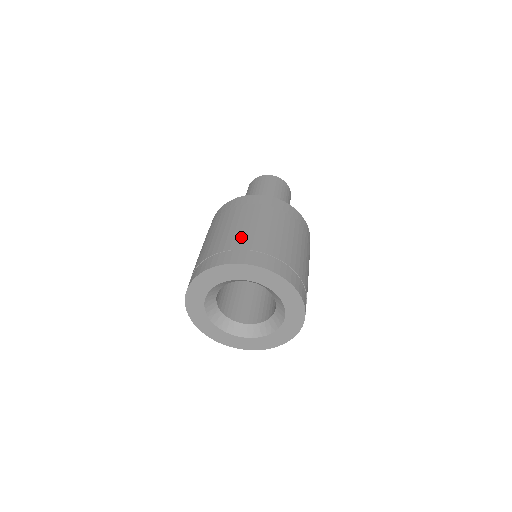
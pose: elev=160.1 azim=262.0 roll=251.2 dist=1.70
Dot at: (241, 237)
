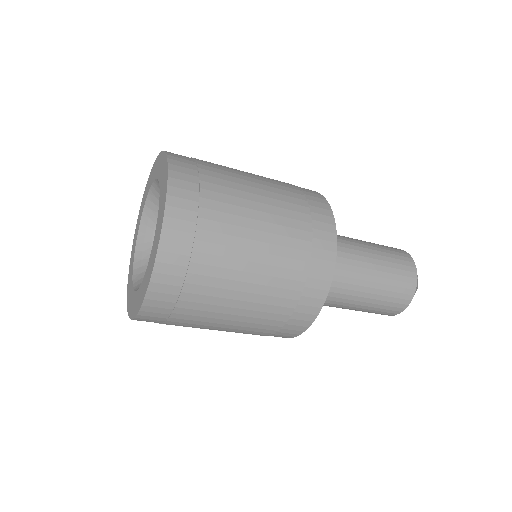
Dot at: occluded
